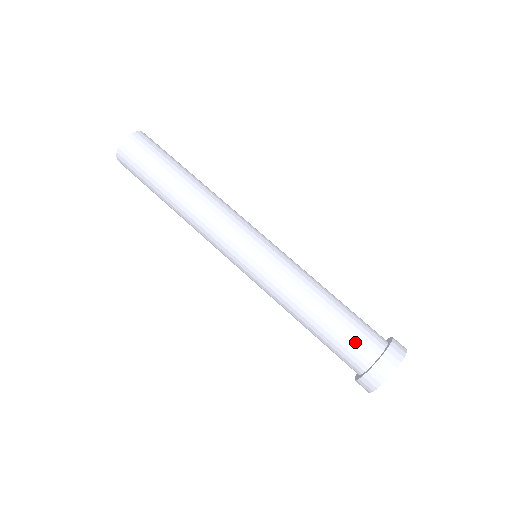
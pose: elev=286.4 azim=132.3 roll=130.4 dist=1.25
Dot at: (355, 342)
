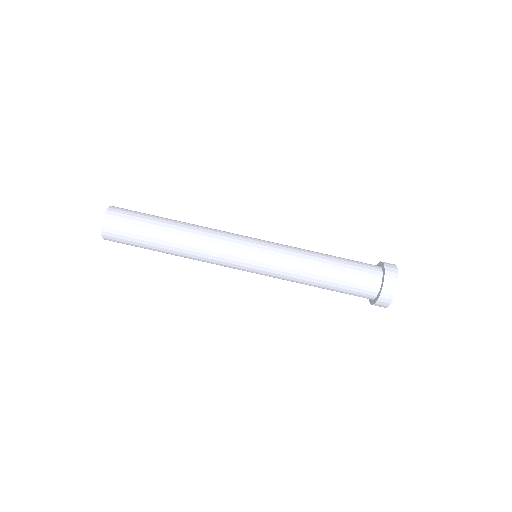
Dot at: (357, 292)
